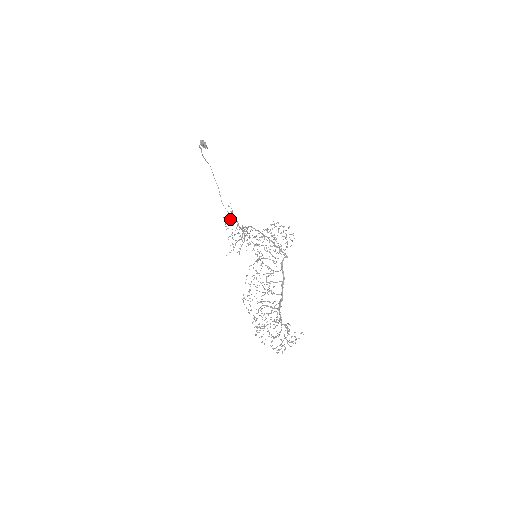
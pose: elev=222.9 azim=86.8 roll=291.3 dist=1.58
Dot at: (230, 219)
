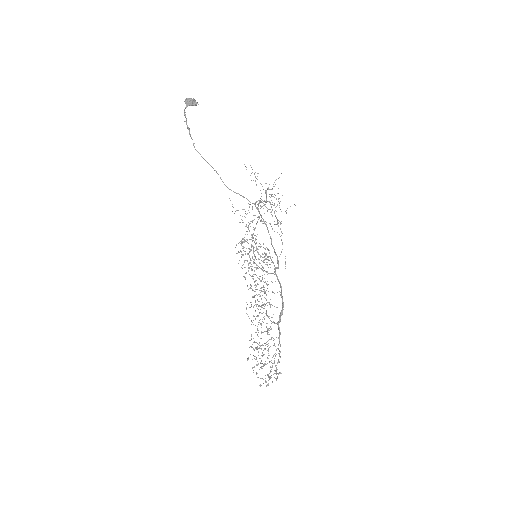
Dot at: (253, 180)
